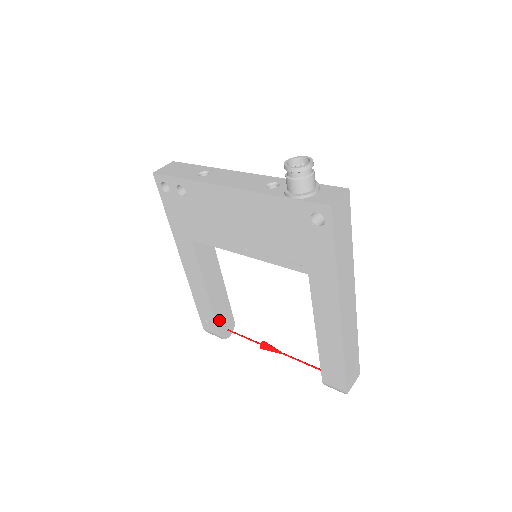
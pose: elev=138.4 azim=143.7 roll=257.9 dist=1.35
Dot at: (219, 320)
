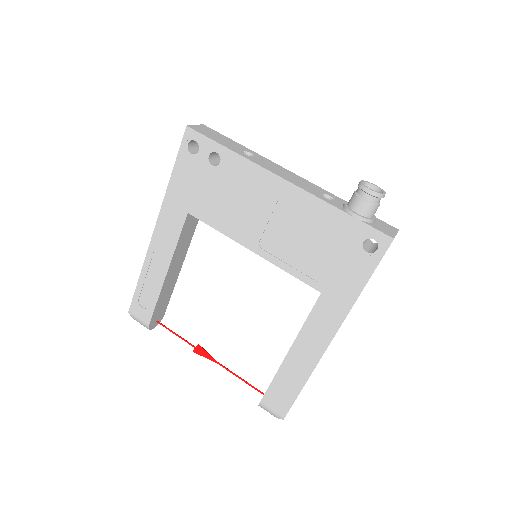
Dot at: (157, 307)
